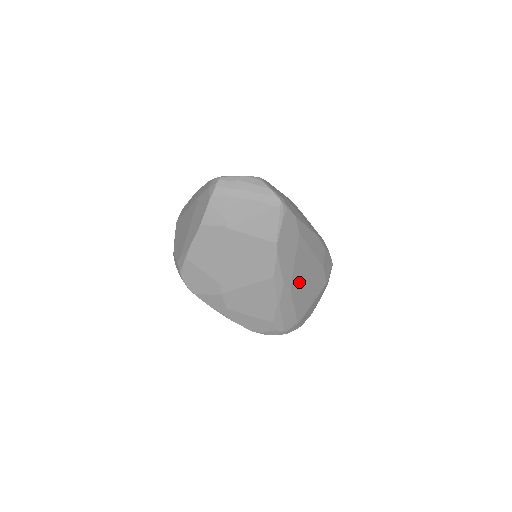
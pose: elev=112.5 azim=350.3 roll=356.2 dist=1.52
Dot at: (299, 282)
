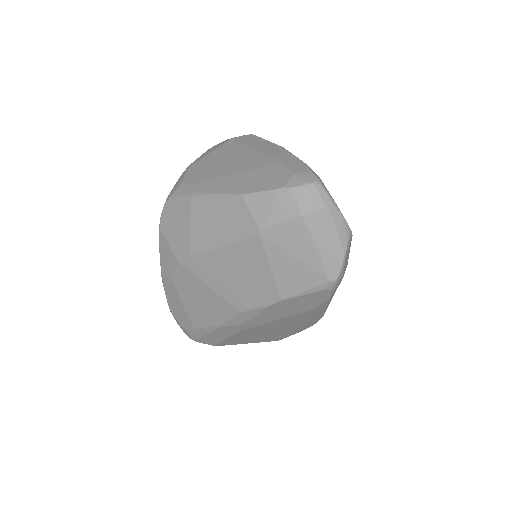
Dot at: (257, 330)
